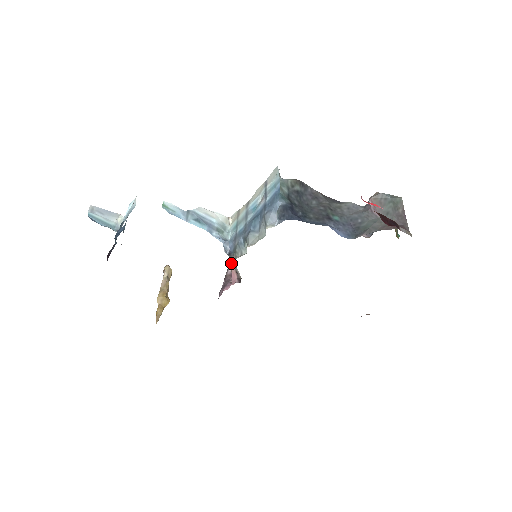
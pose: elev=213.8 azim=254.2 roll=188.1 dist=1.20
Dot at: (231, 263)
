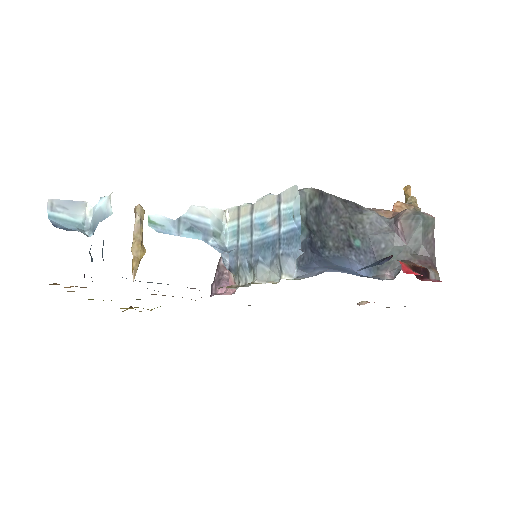
Dot at: occluded
